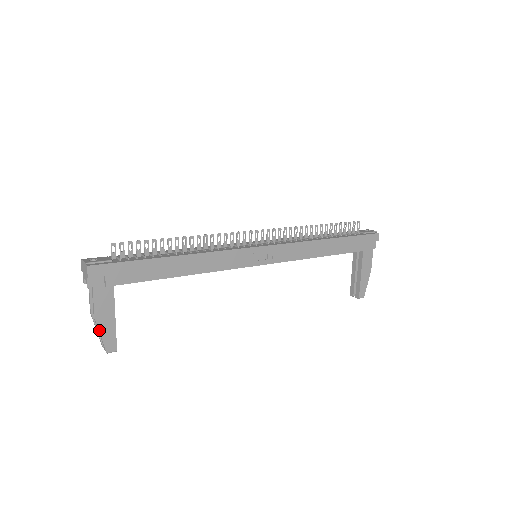
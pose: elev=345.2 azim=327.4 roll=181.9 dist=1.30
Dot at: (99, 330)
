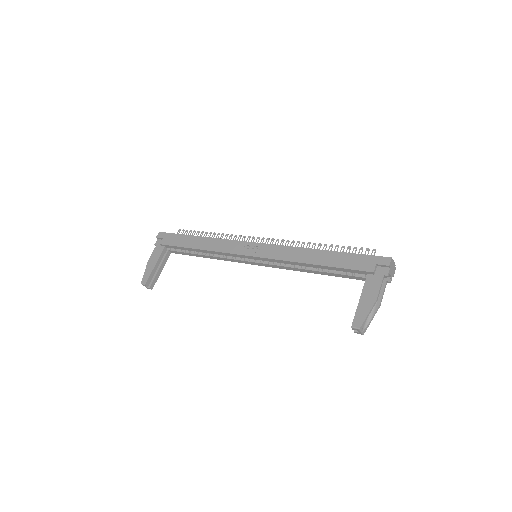
Dot at: (146, 269)
